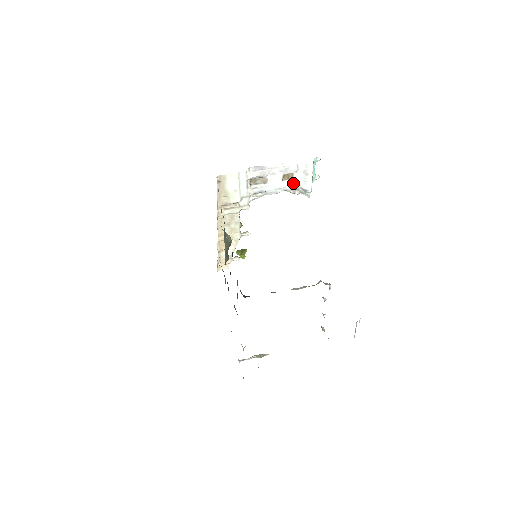
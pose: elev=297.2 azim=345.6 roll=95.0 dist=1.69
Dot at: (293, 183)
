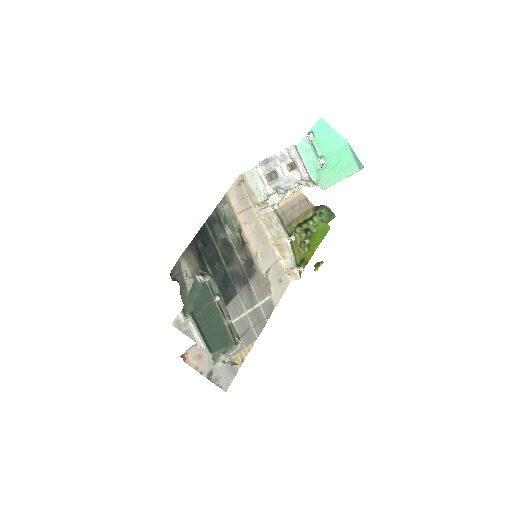
Dot at: (298, 173)
